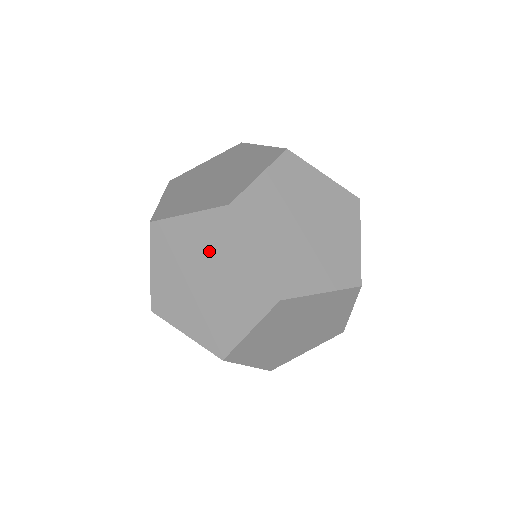
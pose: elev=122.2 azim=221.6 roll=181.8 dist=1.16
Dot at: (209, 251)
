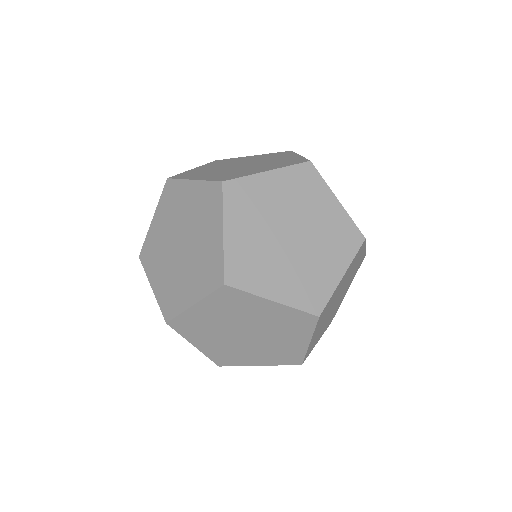
Dot at: (194, 218)
